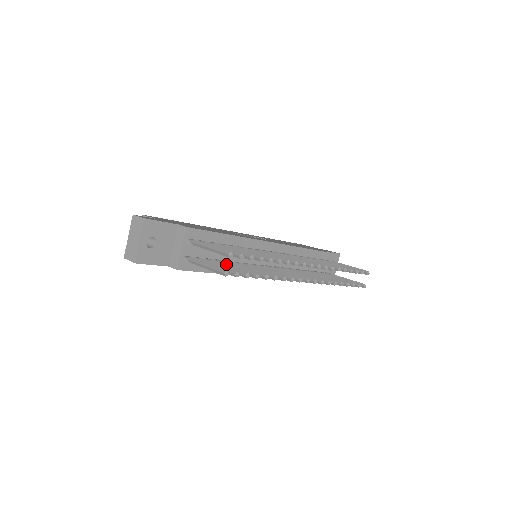
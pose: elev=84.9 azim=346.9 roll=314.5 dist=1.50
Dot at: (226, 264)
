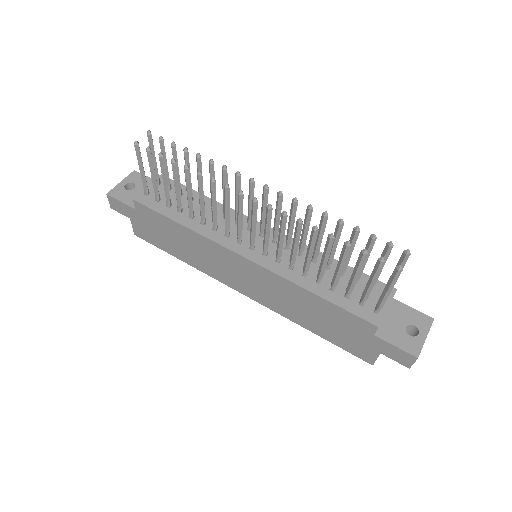
Dot at: (177, 196)
